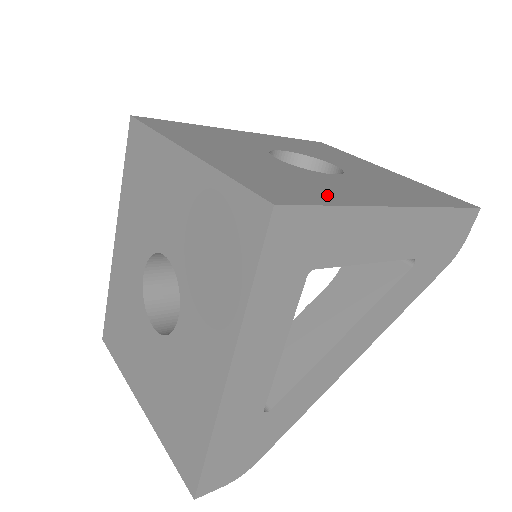
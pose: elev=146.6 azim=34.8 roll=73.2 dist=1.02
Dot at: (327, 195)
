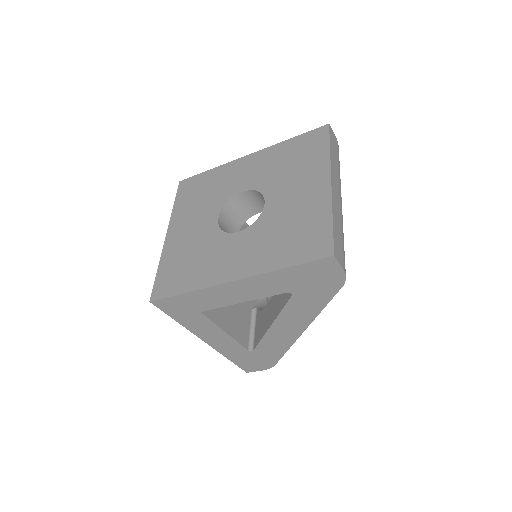
Dot at: (192, 278)
